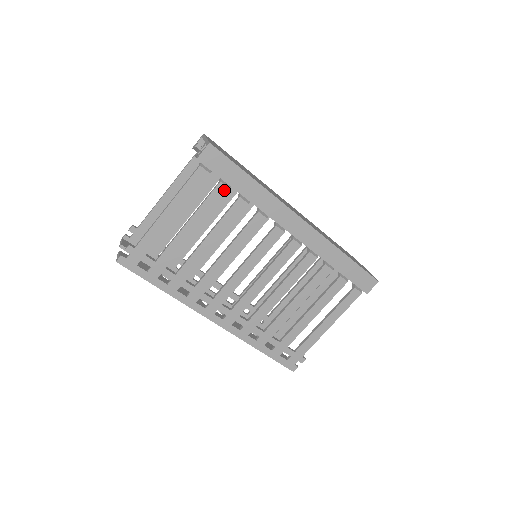
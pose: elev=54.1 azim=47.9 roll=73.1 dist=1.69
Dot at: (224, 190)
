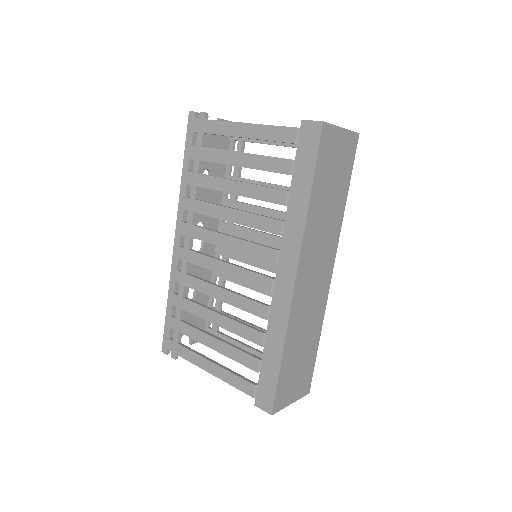
Dot at: (286, 169)
